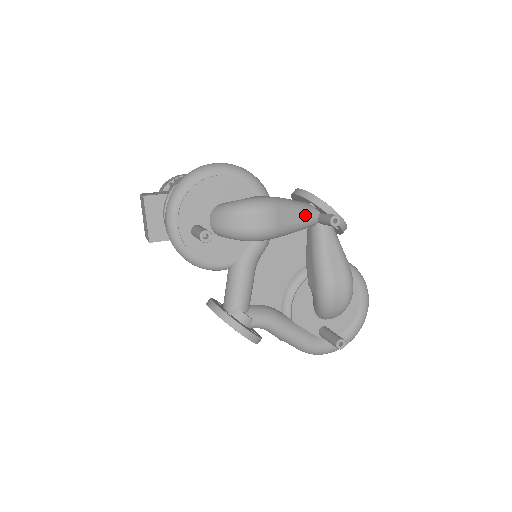
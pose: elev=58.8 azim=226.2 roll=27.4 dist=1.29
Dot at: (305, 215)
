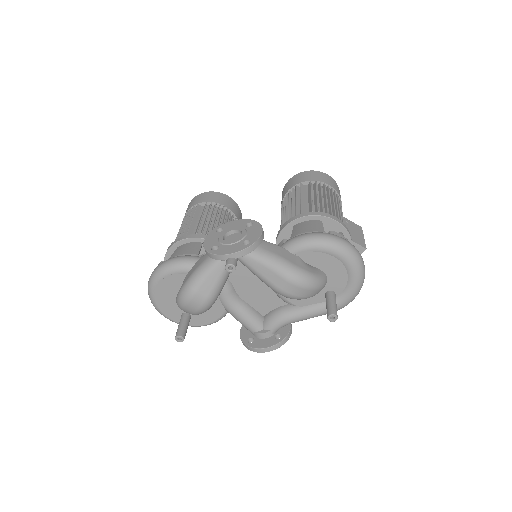
Dot at: (218, 268)
